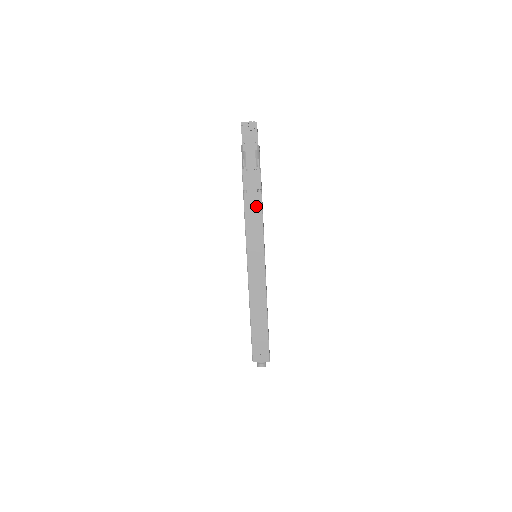
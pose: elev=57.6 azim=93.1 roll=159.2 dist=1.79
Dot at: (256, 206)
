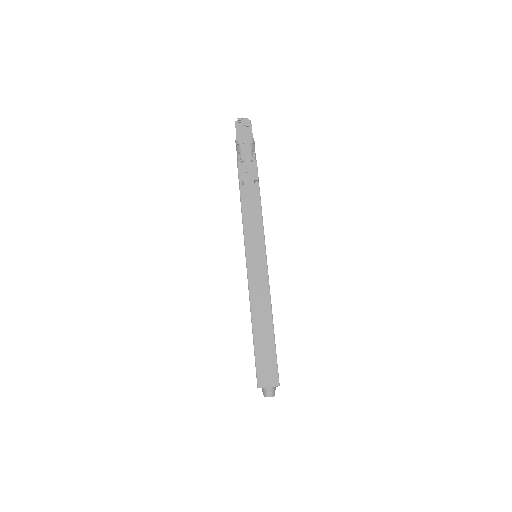
Dot at: (253, 197)
